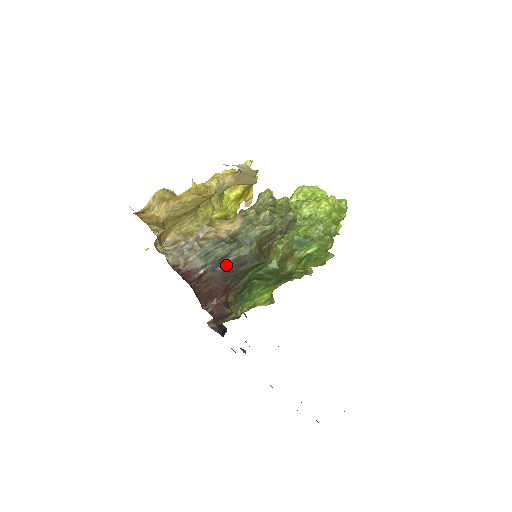
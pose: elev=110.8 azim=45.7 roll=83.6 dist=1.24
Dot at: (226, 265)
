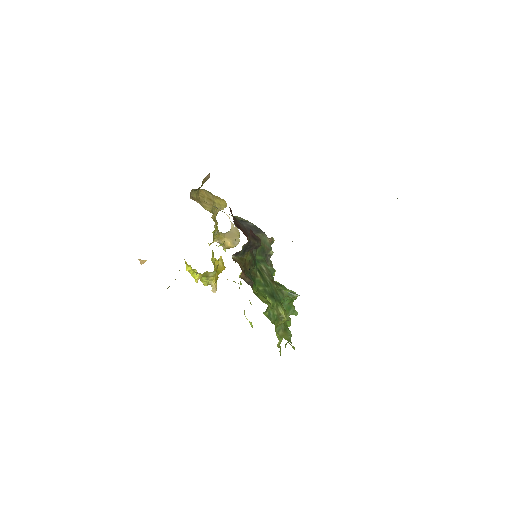
Dot at: (246, 225)
